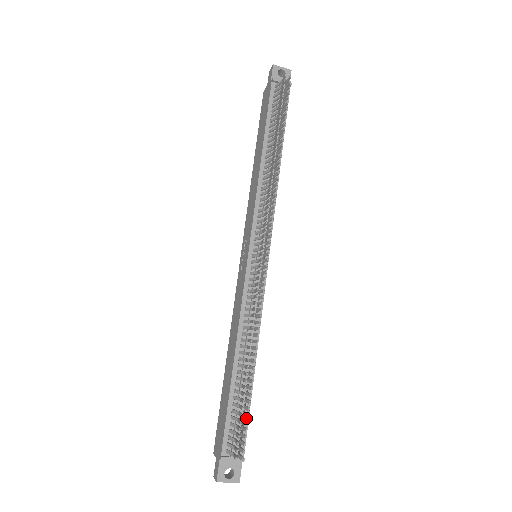
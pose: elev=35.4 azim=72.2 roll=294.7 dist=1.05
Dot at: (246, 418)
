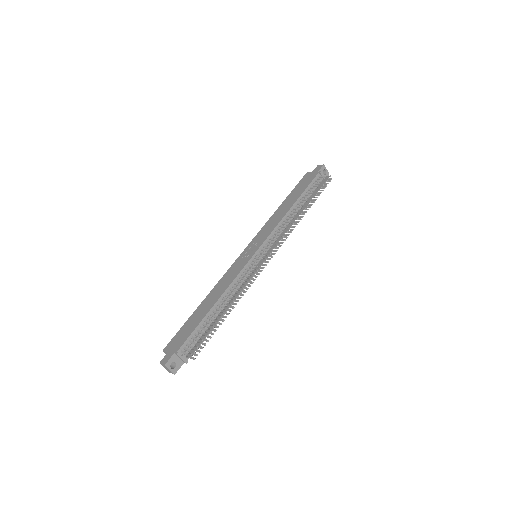
Dot at: occluded
